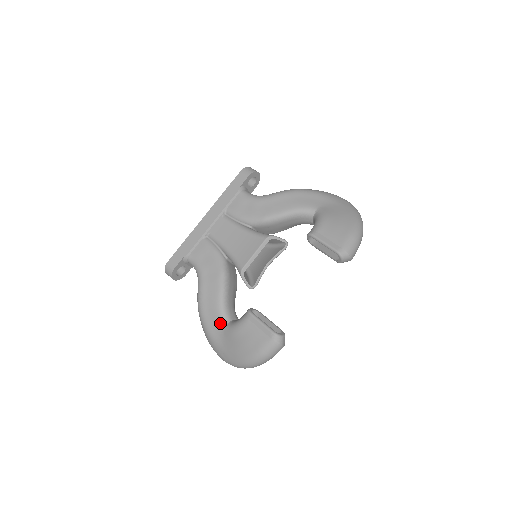
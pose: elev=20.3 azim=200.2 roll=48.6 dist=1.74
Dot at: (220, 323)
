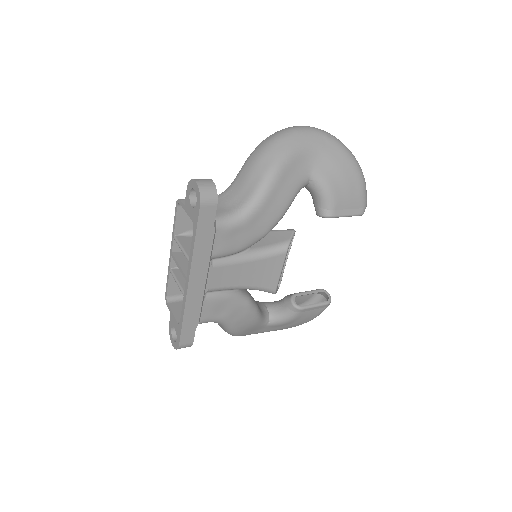
Dot at: (262, 326)
